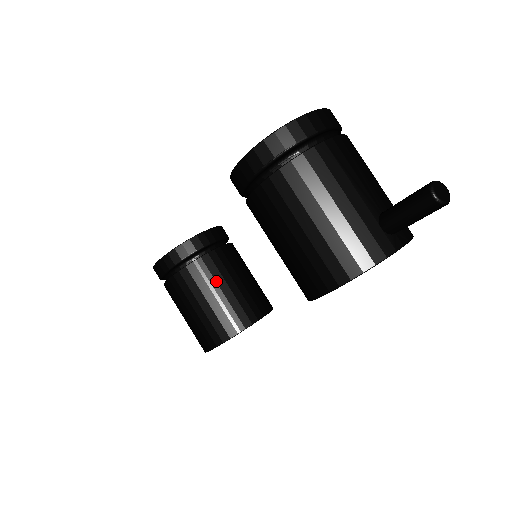
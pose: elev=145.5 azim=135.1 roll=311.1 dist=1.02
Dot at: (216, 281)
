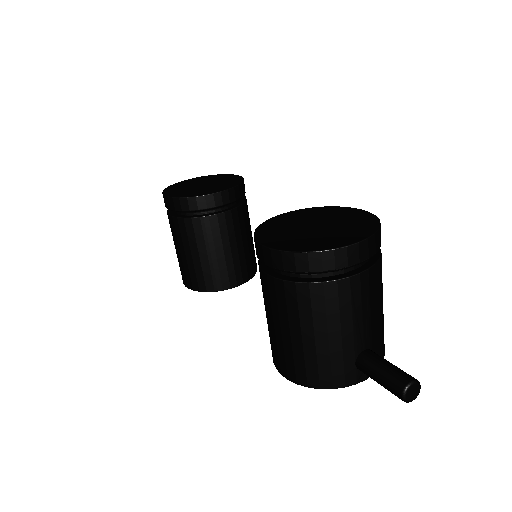
Dot at: (214, 242)
